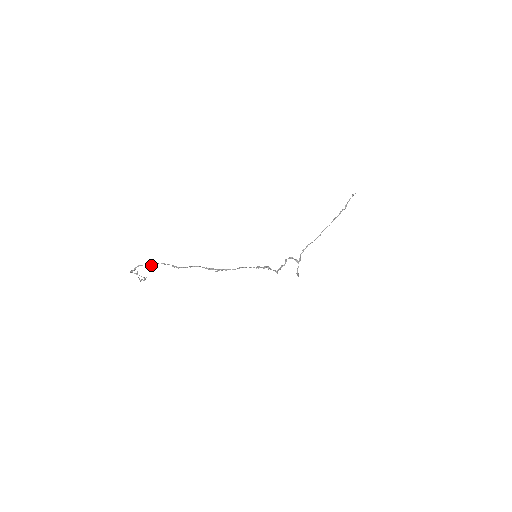
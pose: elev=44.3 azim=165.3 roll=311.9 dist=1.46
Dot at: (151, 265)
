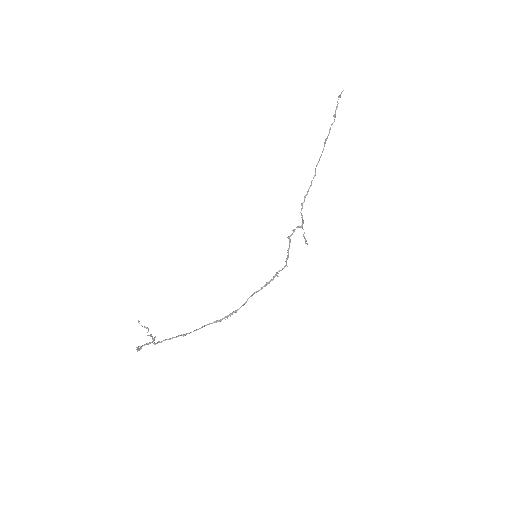
Dot at: occluded
